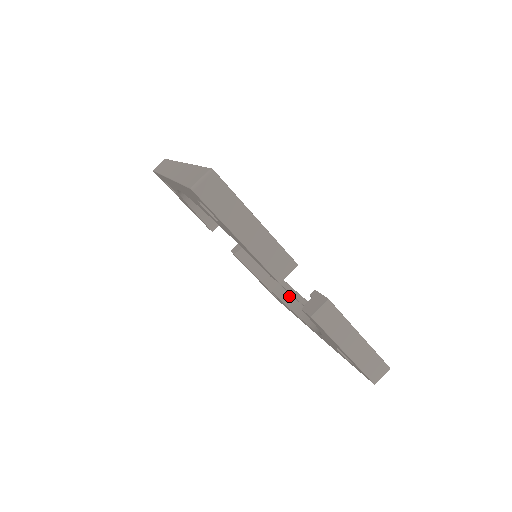
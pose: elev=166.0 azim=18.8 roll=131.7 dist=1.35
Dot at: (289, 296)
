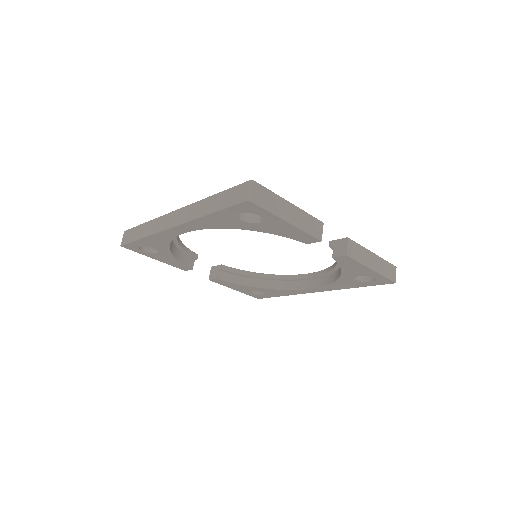
Dot at: (277, 282)
